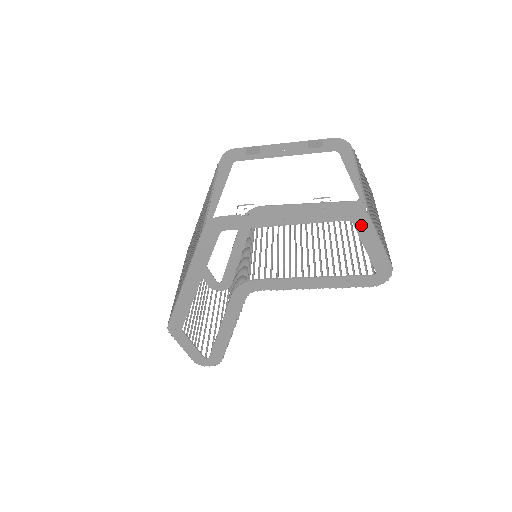
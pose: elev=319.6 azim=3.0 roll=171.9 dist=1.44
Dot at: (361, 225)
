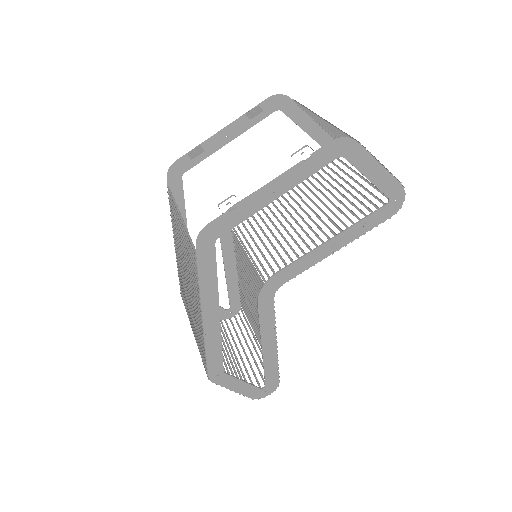
Dot at: (353, 155)
